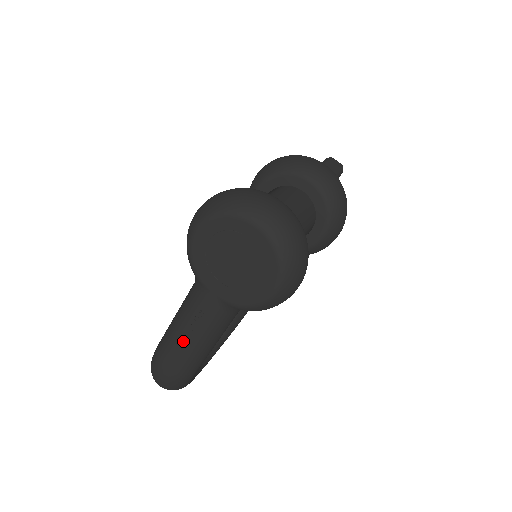
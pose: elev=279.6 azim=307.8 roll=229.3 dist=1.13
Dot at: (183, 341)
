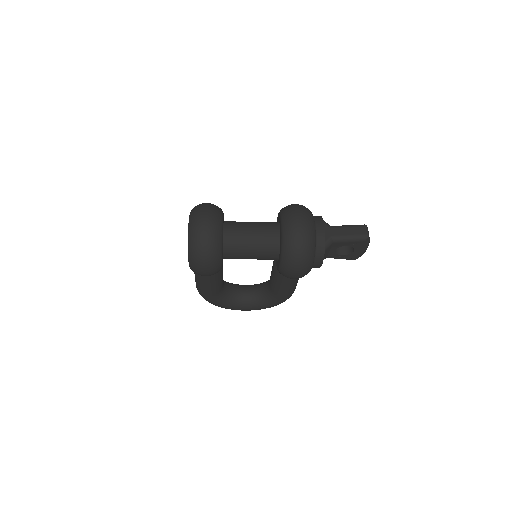
Dot at: occluded
